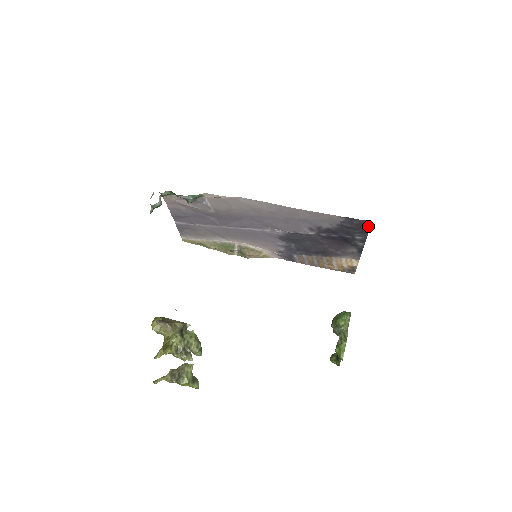
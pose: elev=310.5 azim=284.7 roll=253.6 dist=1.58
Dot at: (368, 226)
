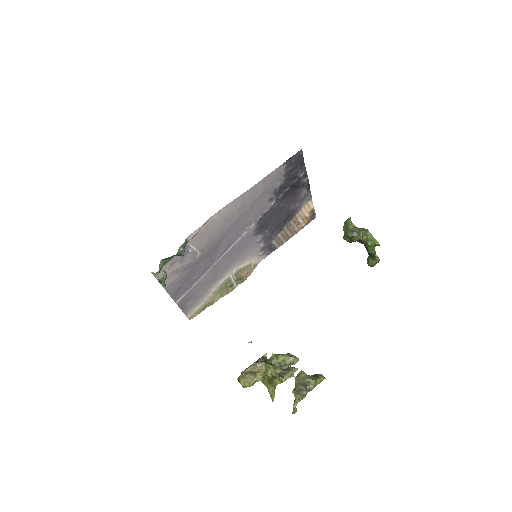
Dot at: (301, 156)
